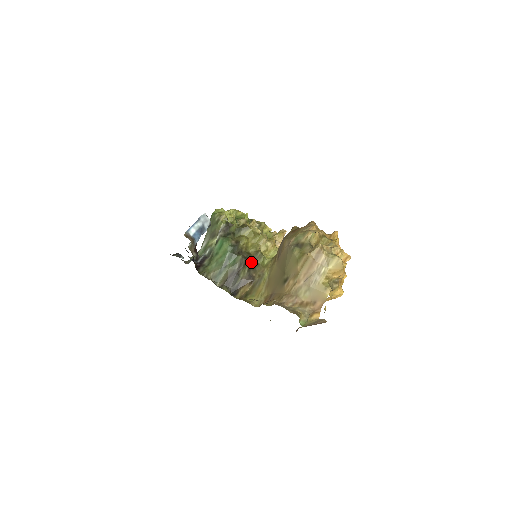
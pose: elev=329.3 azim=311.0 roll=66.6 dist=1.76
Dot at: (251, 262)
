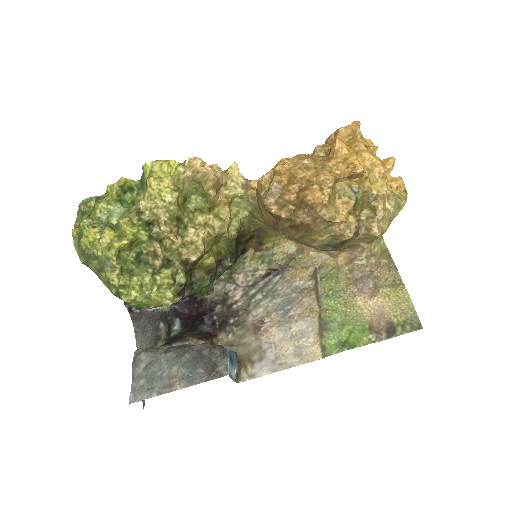
Dot at: (237, 244)
